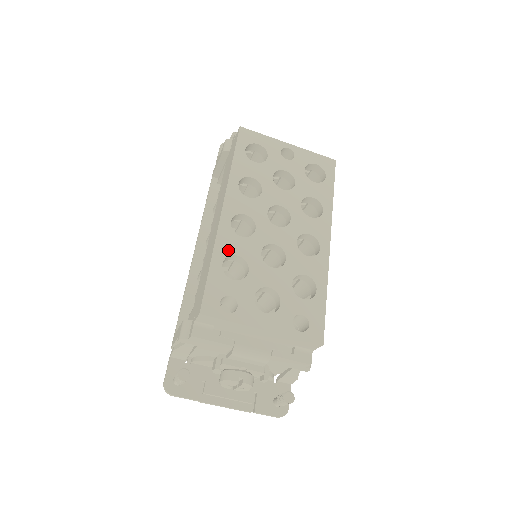
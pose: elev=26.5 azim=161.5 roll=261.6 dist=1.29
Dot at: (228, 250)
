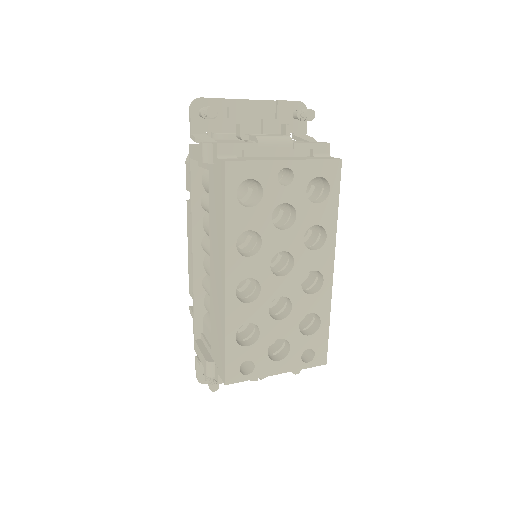
Dot at: (238, 322)
